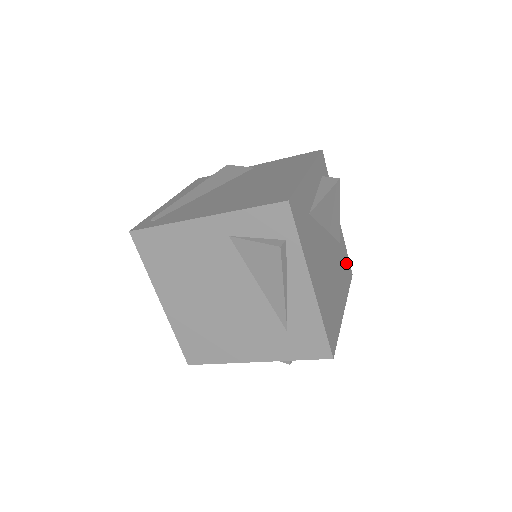
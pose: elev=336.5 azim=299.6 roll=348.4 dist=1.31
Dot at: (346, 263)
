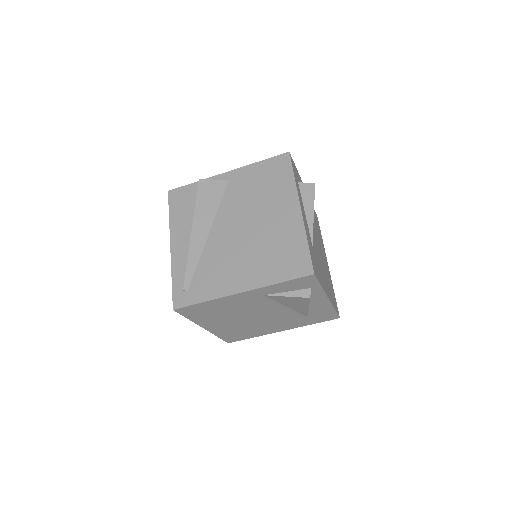
Dot at: (316, 218)
